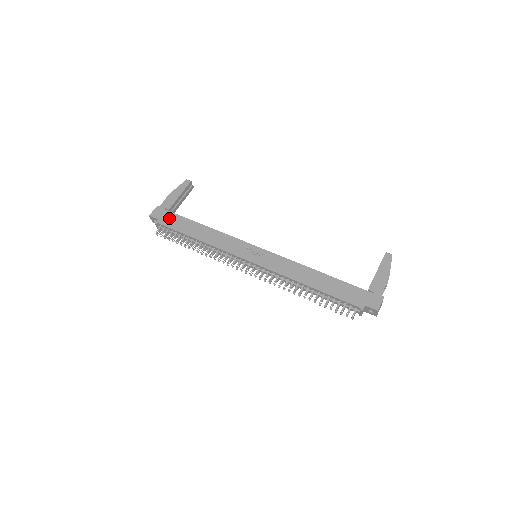
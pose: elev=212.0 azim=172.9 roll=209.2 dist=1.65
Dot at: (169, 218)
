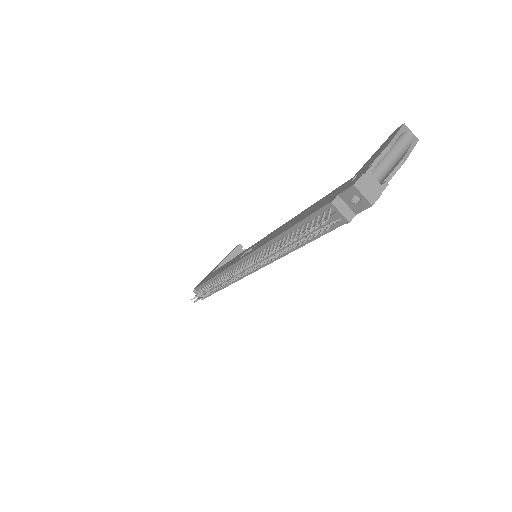
Dot at: (204, 279)
